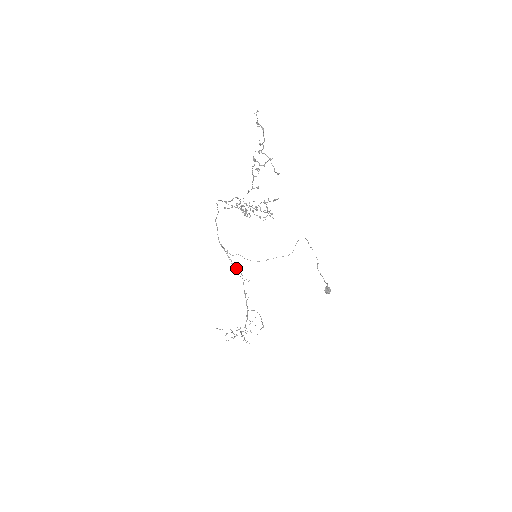
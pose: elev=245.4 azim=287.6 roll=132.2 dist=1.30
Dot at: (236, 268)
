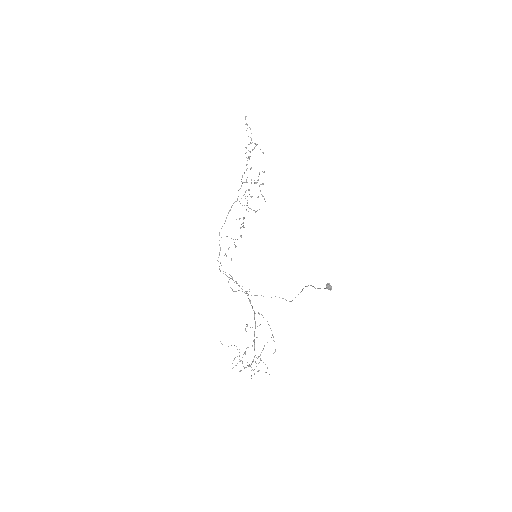
Dot at: (239, 286)
